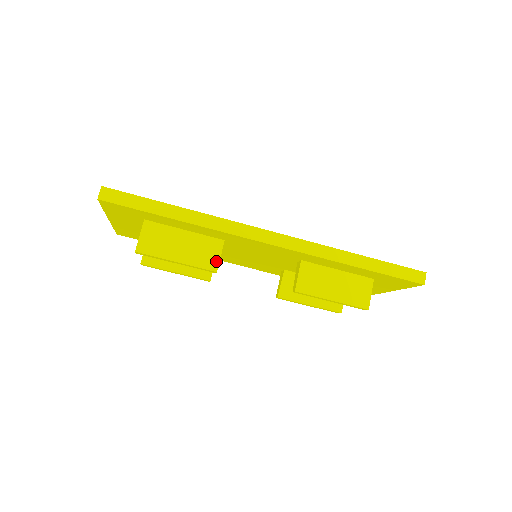
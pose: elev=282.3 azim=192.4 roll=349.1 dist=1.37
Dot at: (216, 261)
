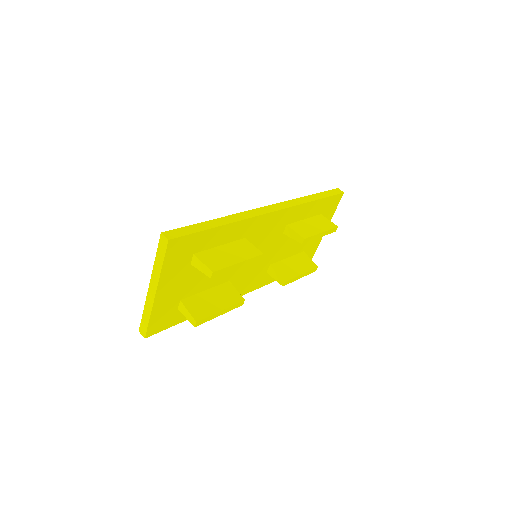
Dot at: (256, 249)
